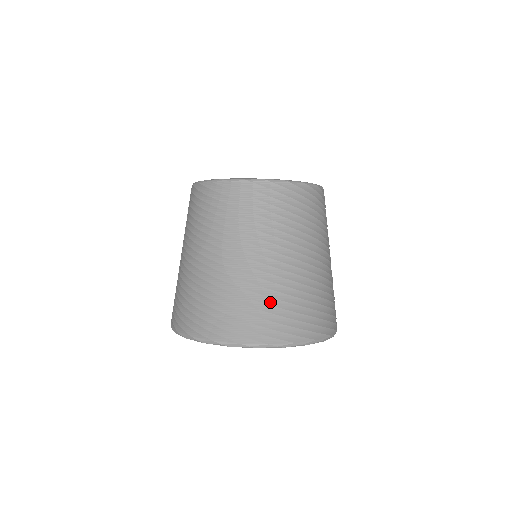
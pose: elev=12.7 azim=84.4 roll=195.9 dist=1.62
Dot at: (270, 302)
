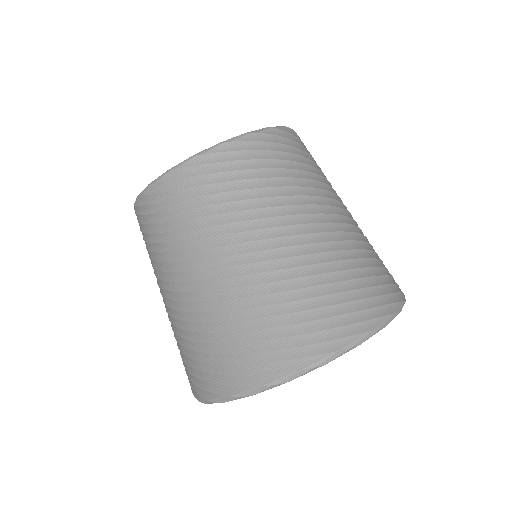
Dot at: (373, 256)
